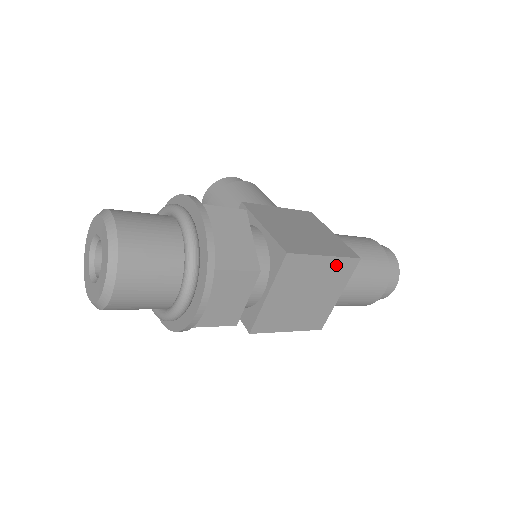
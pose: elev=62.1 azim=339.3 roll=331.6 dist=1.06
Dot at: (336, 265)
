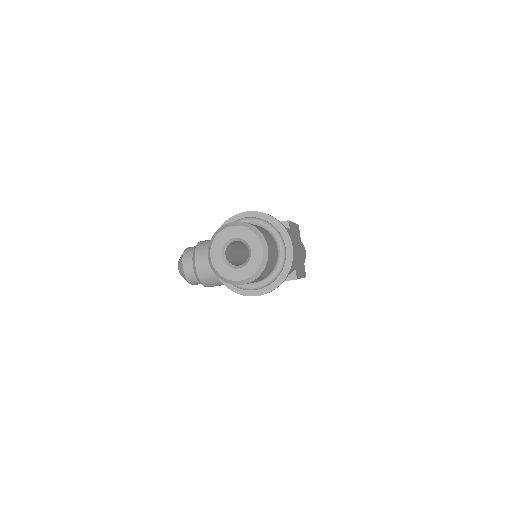
Dot at: (296, 229)
